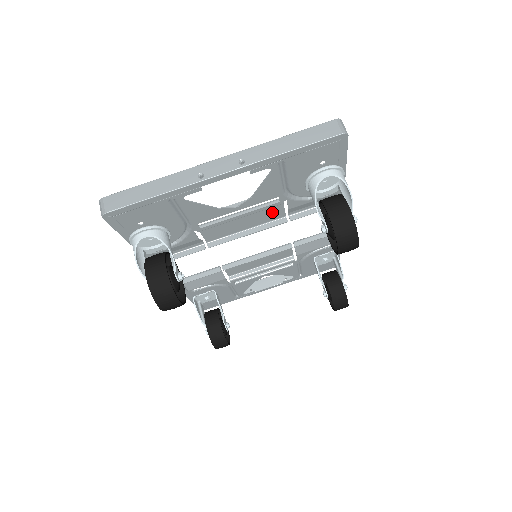
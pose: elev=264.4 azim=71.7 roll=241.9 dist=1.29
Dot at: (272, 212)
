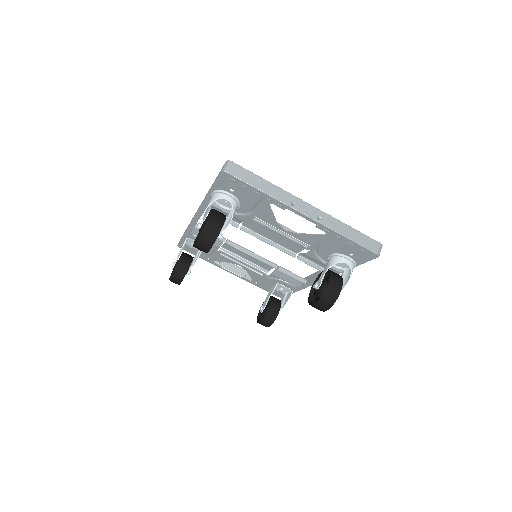
Dot at: (294, 246)
